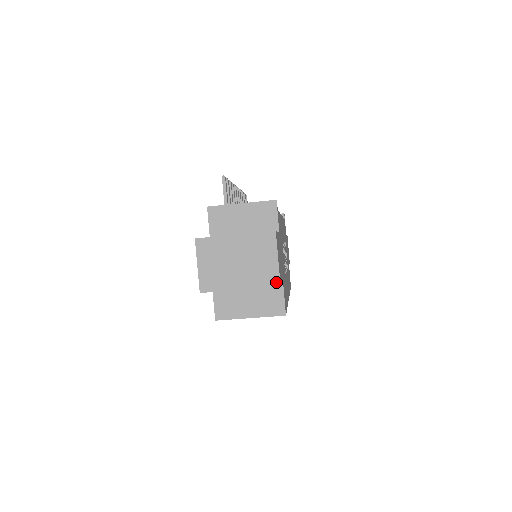
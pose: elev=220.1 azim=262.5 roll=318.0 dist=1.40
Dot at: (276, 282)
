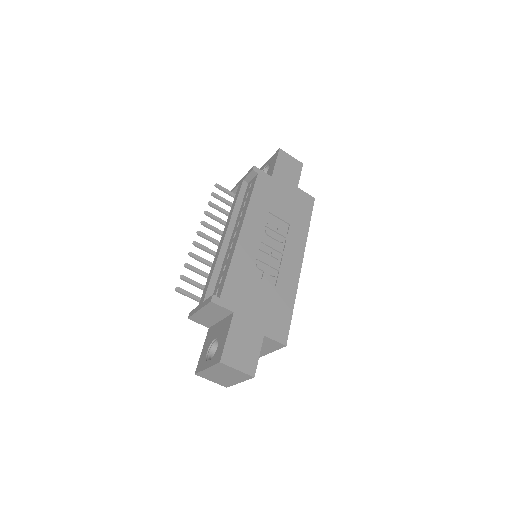
Dot at: (250, 377)
